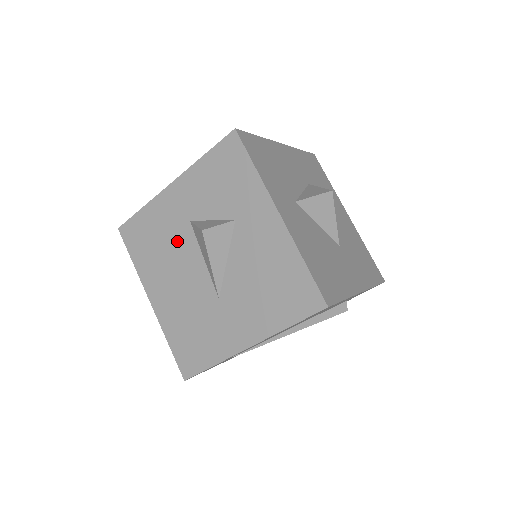
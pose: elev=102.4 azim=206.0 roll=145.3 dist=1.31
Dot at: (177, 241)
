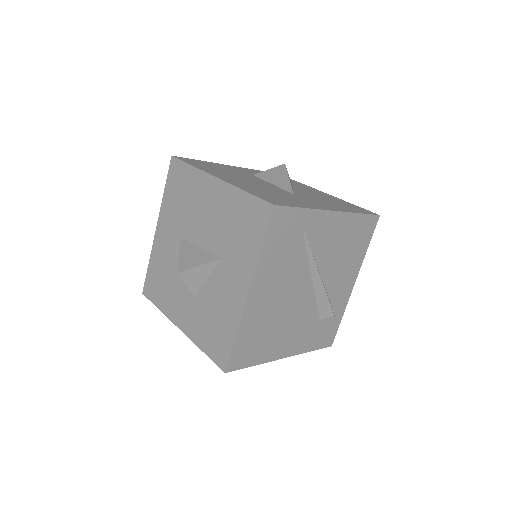
Dot at: (242, 175)
